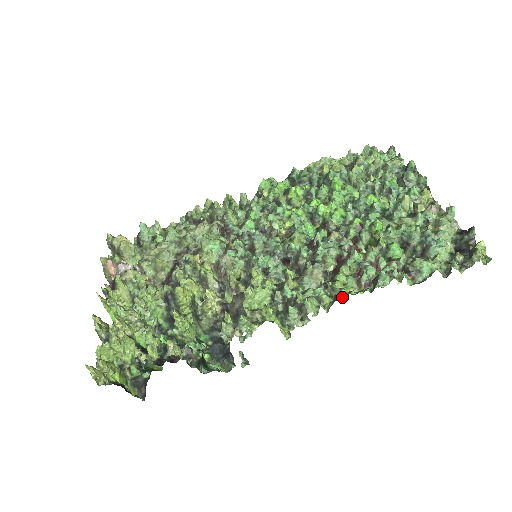
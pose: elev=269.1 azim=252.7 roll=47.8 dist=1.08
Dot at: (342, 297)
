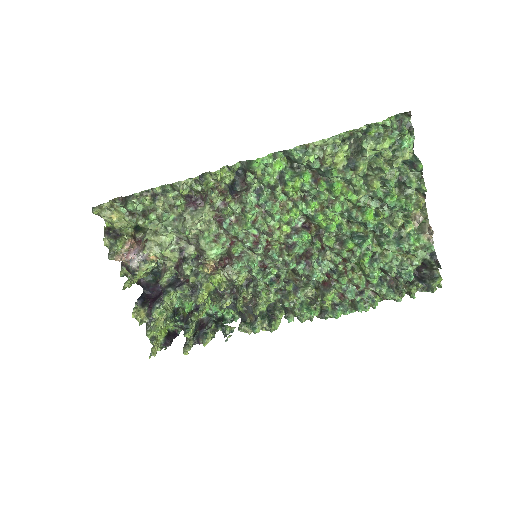
Dot at: occluded
